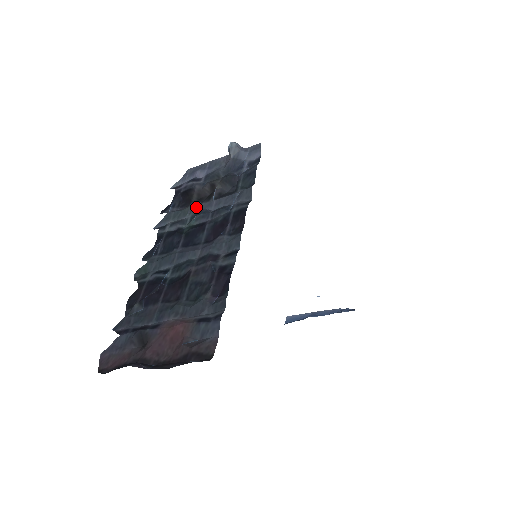
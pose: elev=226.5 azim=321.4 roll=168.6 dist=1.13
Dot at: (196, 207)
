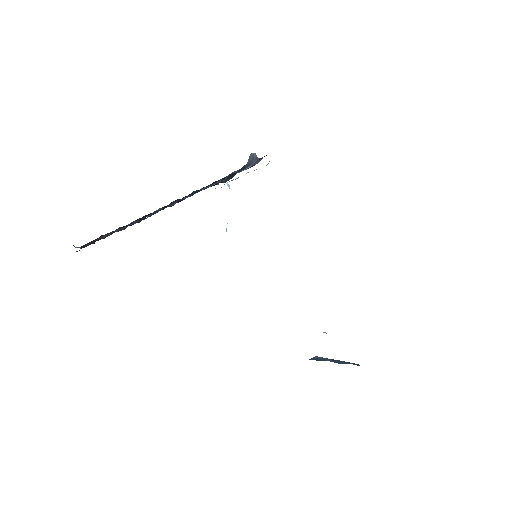
Dot at: occluded
